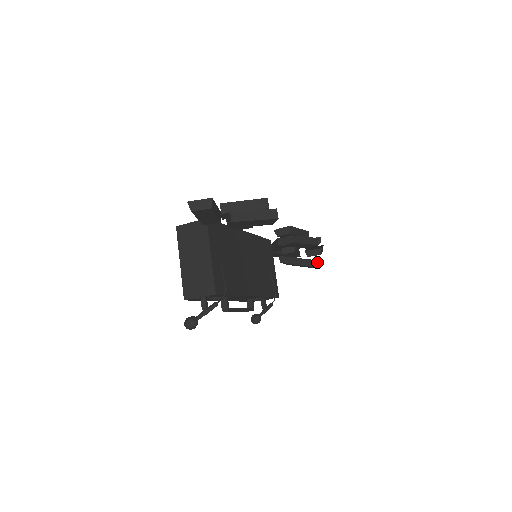
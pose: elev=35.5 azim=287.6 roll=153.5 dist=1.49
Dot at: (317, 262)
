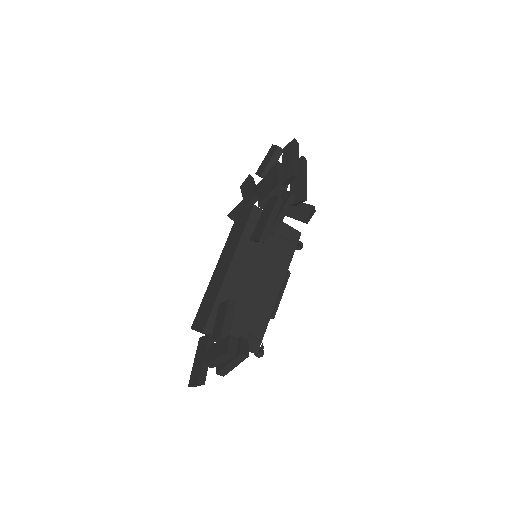
Dot at: (308, 217)
